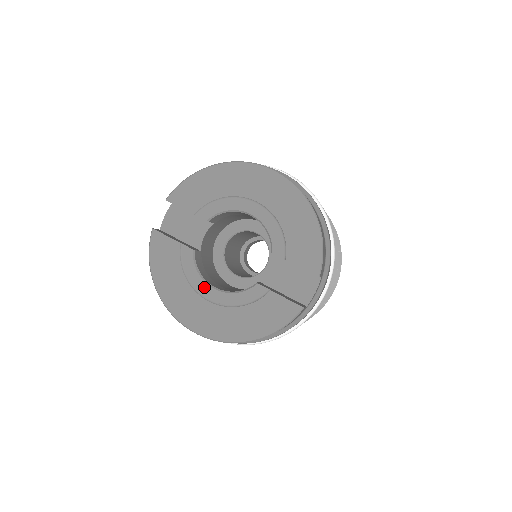
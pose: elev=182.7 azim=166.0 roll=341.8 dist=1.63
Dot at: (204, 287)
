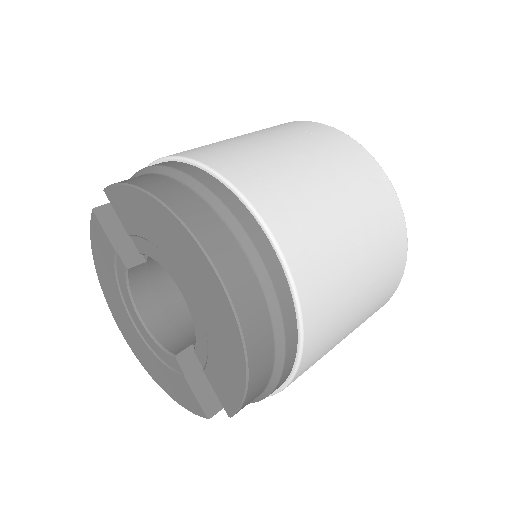
Dot at: (132, 310)
